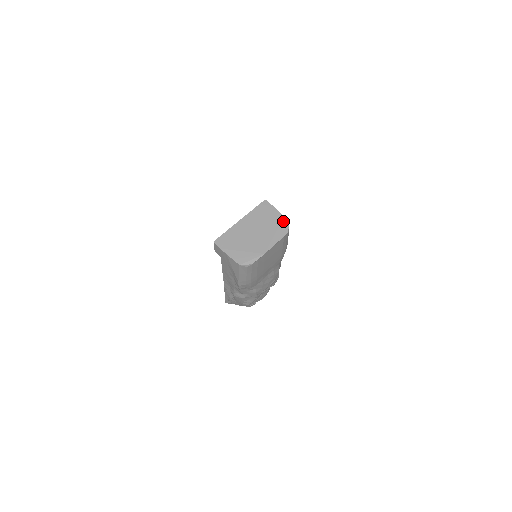
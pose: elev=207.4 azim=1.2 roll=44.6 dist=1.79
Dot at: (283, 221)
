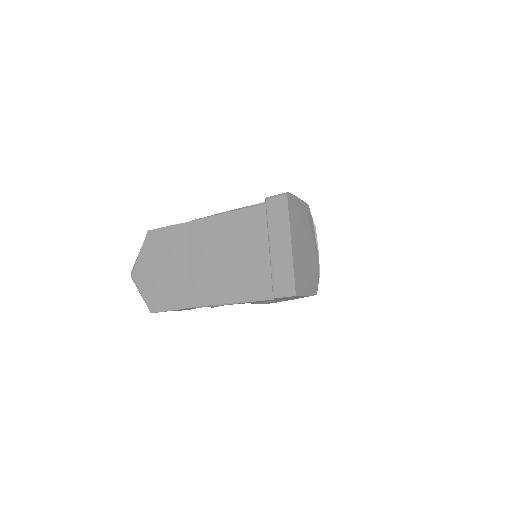
Dot at: (306, 208)
